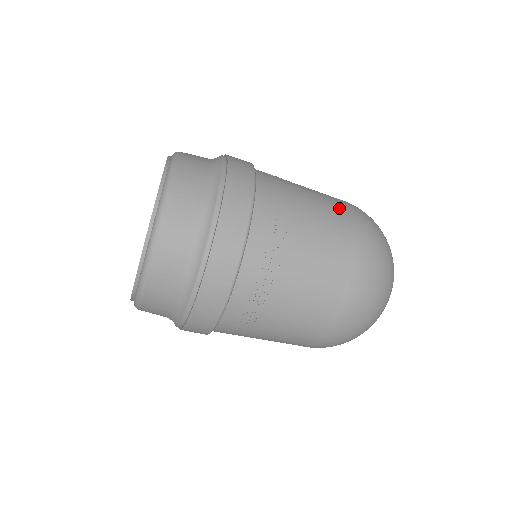
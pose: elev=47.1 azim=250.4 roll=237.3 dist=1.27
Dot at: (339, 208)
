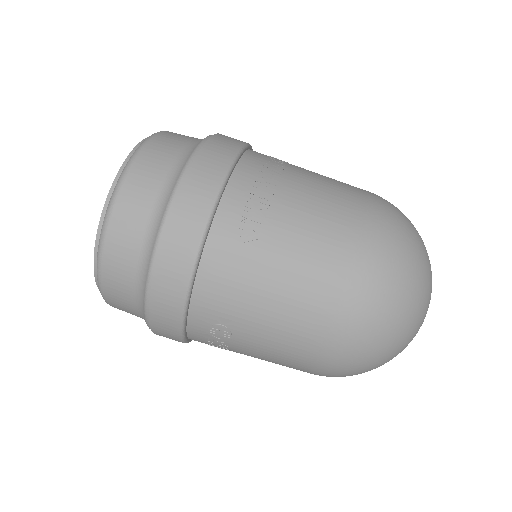
Dot at: occluded
